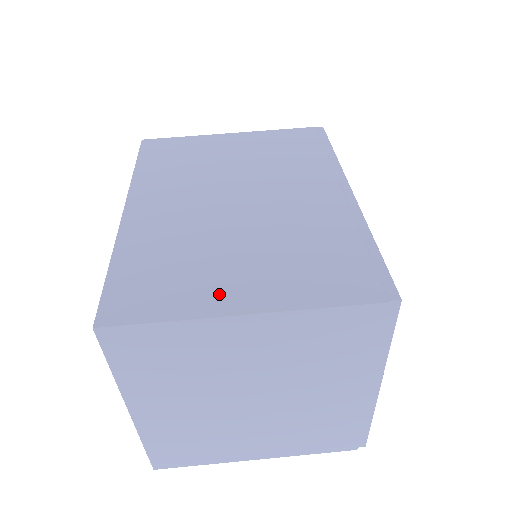
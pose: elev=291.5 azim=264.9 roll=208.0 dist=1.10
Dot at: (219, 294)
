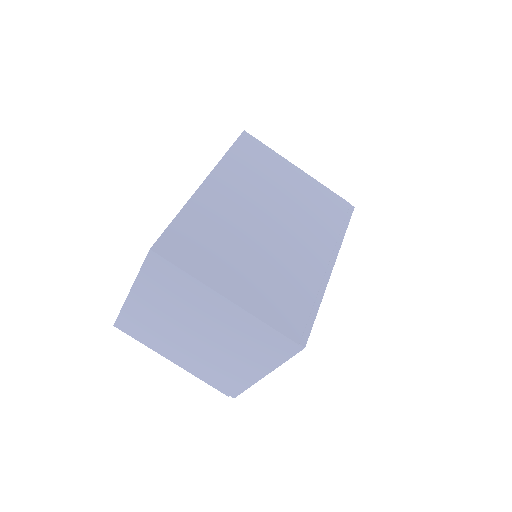
Dot at: (222, 277)
